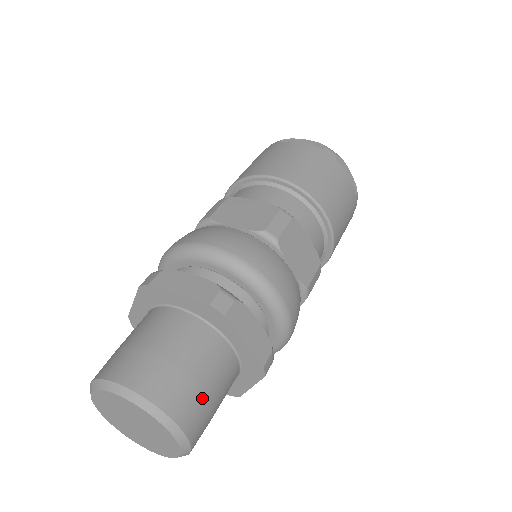
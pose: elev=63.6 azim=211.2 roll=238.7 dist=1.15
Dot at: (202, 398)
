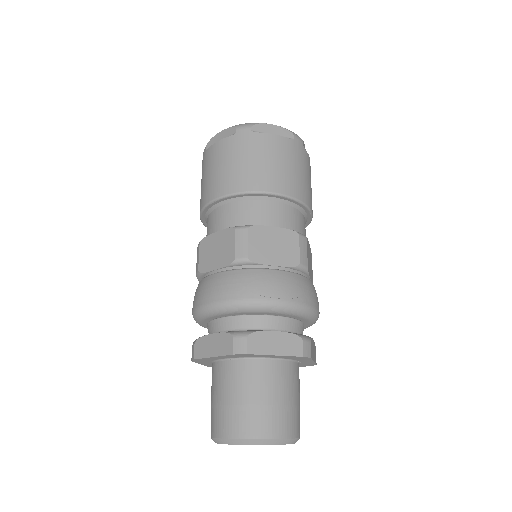
Dot at: (276, 409)
